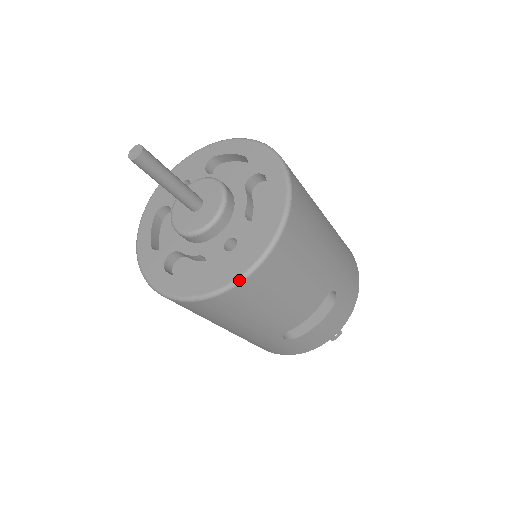
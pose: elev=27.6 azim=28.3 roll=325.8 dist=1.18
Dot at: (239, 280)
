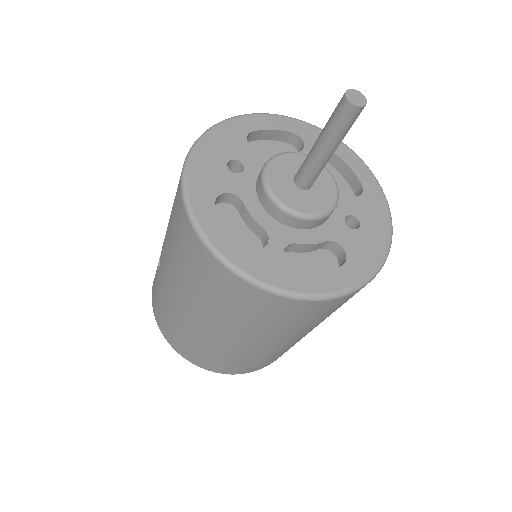
Dot at: (388, 254)
